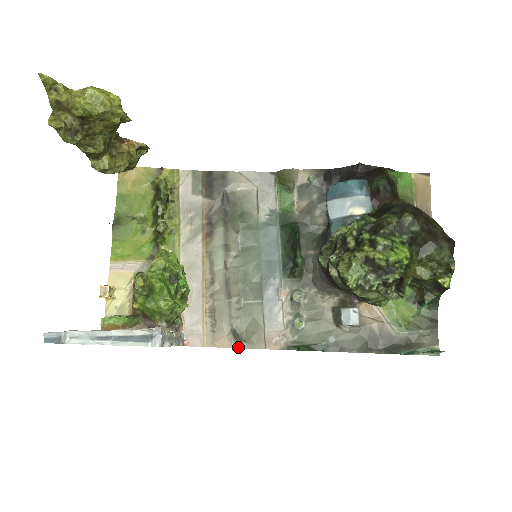
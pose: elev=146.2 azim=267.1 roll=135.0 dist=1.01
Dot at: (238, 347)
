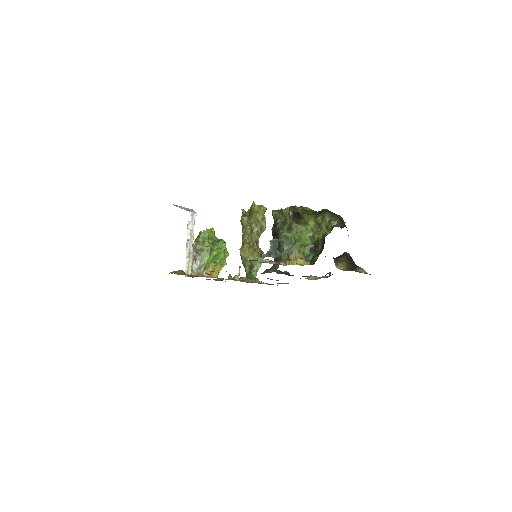
Dot at: occluded
